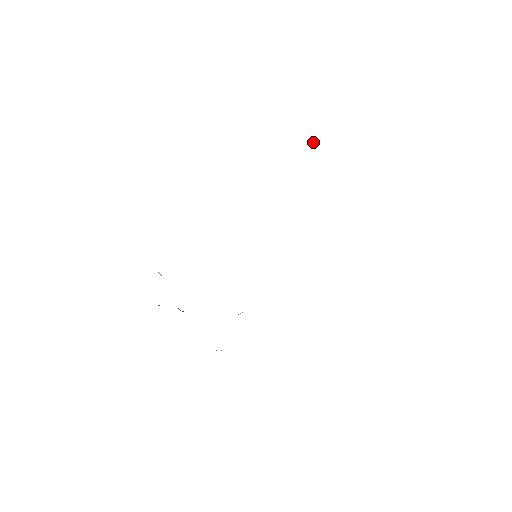
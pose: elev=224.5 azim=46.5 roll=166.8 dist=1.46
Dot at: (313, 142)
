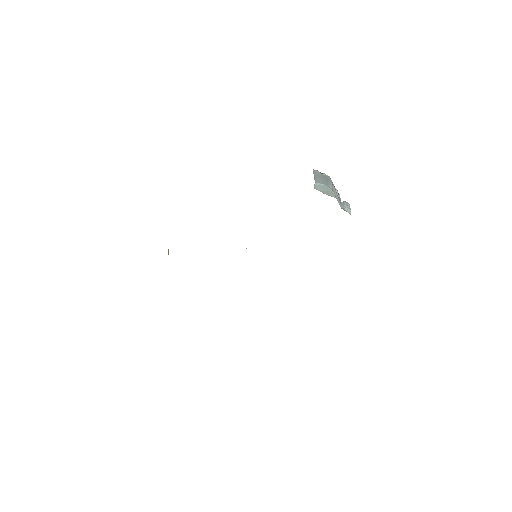
Dot at: (332, 185)
